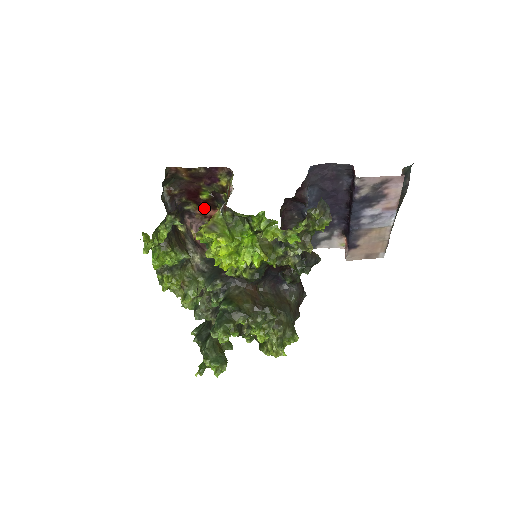
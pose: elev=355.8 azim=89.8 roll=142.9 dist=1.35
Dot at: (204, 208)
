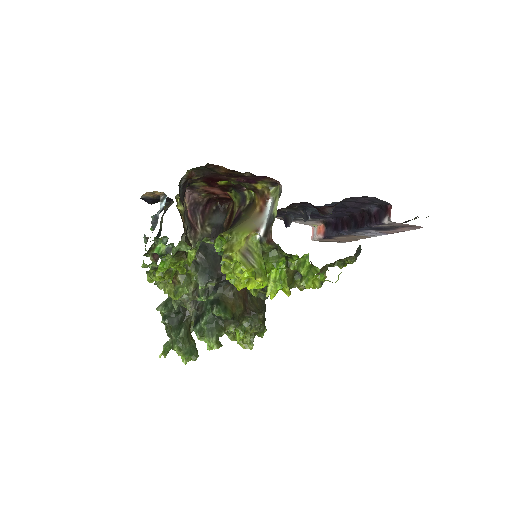
Dot at: (213, 188)
